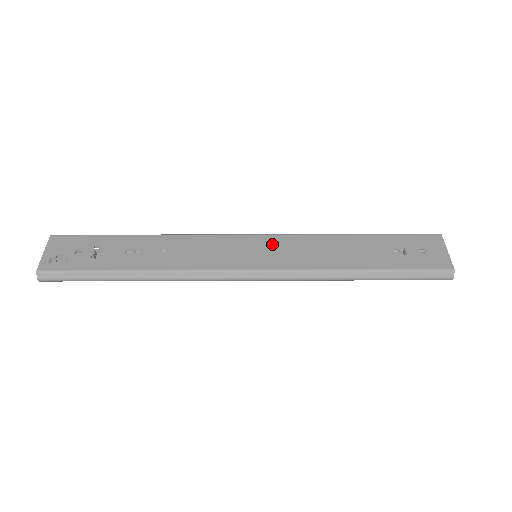
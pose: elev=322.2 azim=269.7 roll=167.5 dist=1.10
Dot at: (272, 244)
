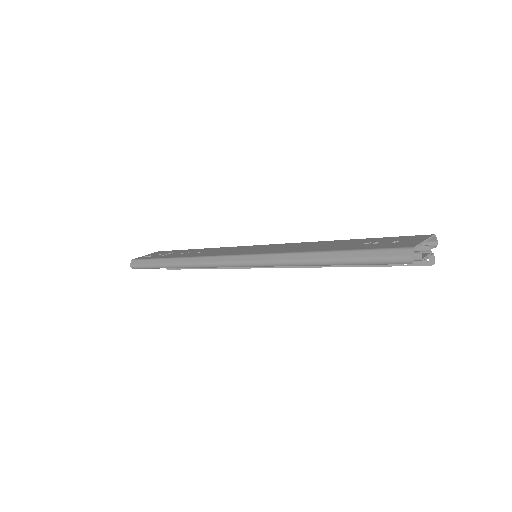
Dot at: (271, 246)
